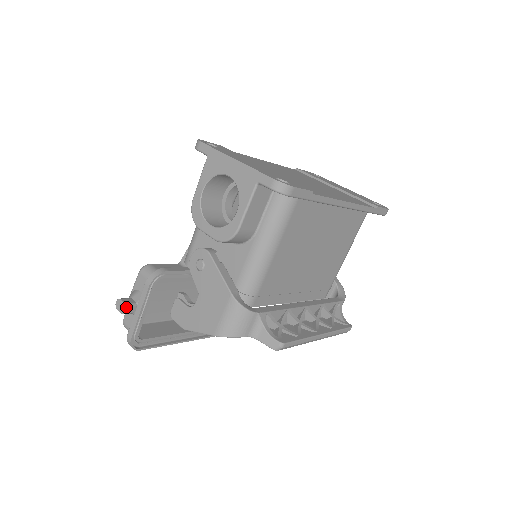
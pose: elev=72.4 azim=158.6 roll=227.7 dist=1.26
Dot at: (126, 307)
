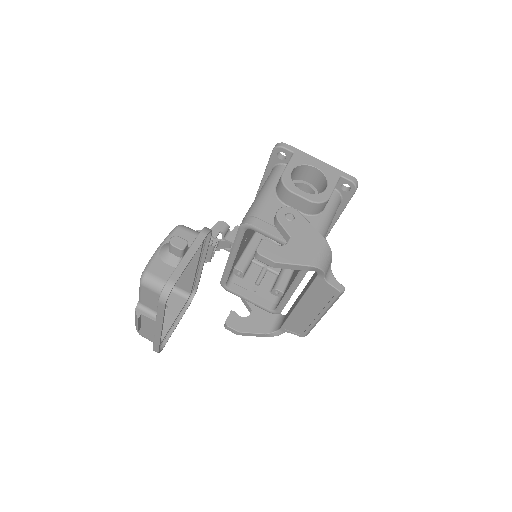
Dot at: (187, 244)
